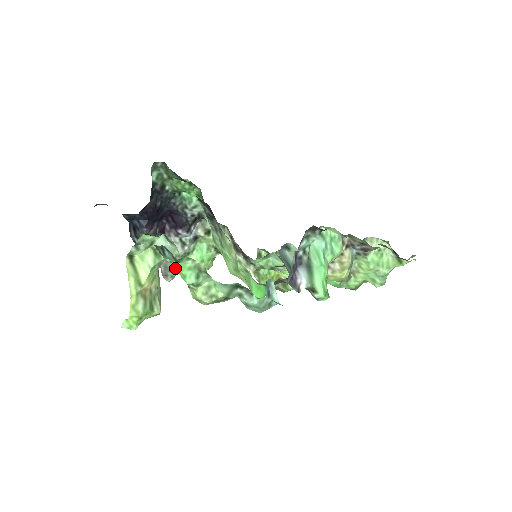
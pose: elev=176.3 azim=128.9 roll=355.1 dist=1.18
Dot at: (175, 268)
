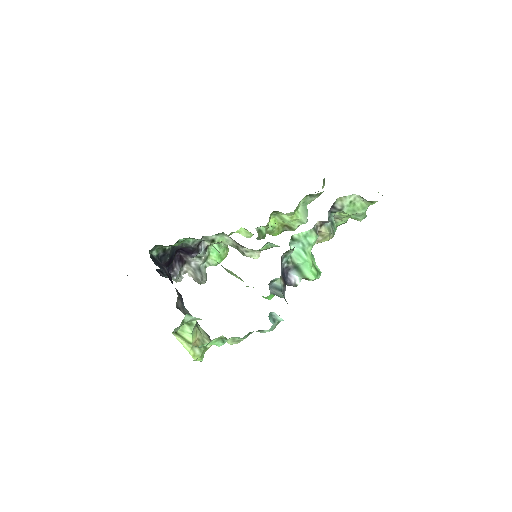
Dot at: (207, 345)
